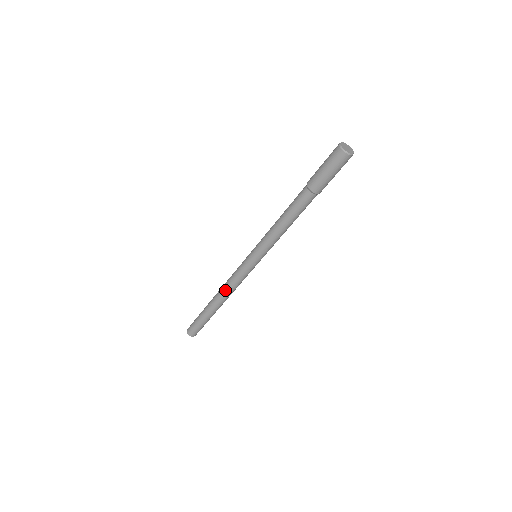
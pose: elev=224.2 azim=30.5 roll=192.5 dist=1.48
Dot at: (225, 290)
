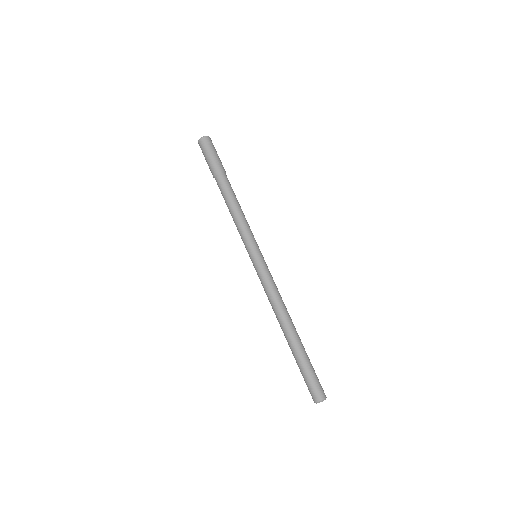
Dot at: (281, 306)
